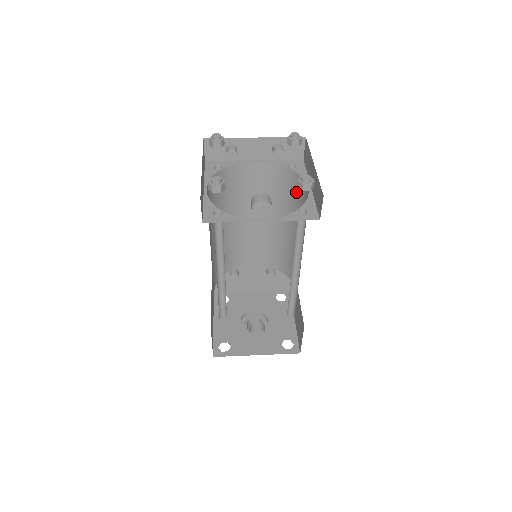
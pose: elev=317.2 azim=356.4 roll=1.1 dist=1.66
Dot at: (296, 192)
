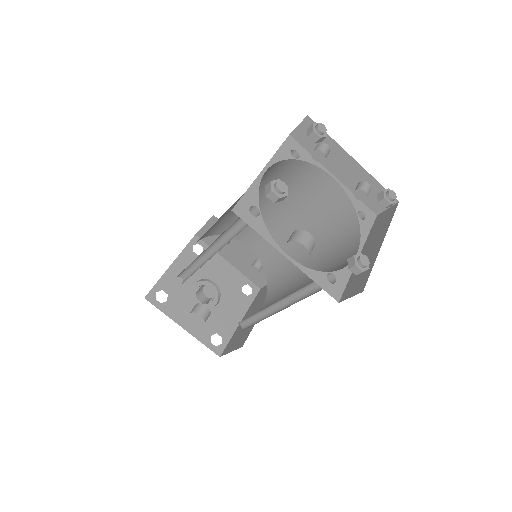
Dot at: (342, 239)
